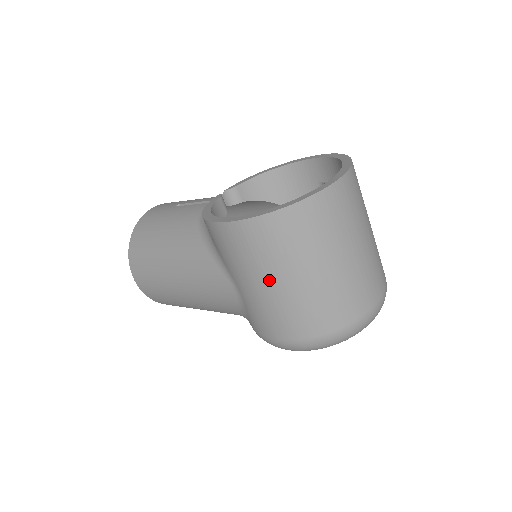
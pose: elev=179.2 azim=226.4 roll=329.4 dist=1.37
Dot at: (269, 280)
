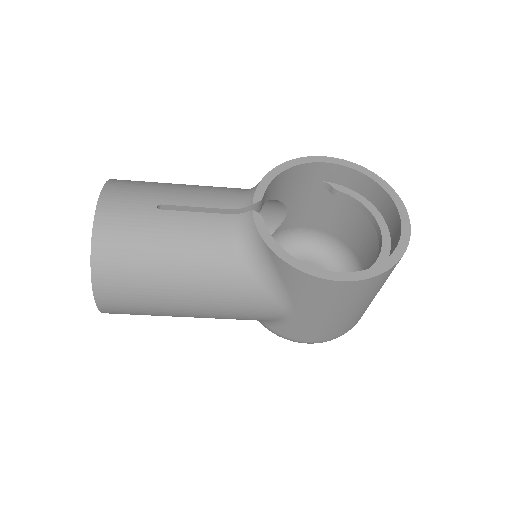
Dot at: (345, 312)
